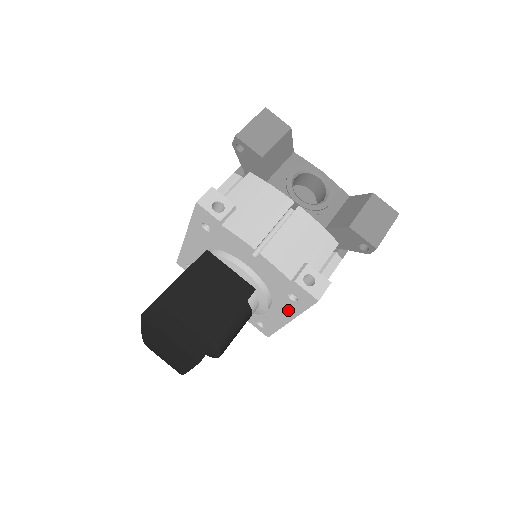
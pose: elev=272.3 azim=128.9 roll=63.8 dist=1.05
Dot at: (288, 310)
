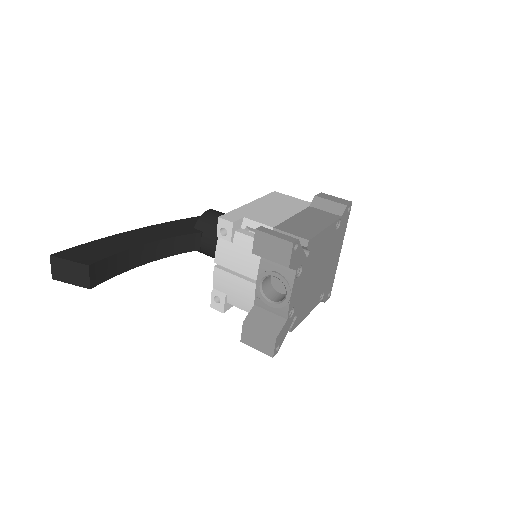
Dot at: occluded
